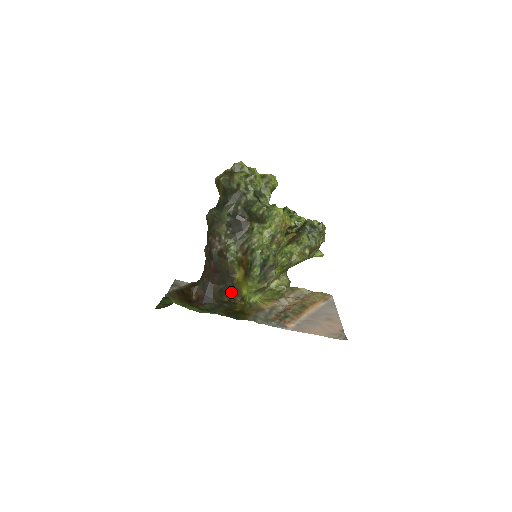
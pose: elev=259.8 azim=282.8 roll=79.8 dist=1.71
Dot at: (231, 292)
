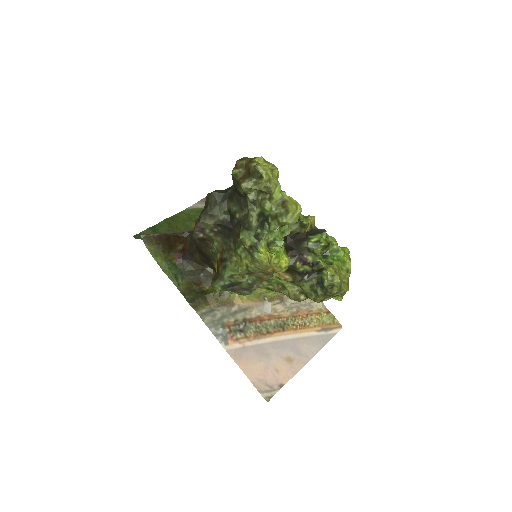
Dot at: occluded
